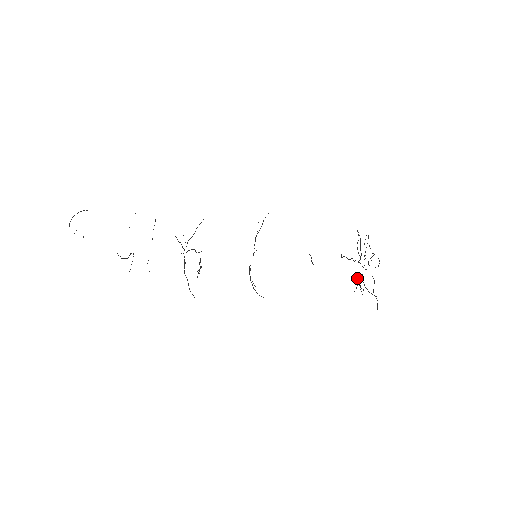
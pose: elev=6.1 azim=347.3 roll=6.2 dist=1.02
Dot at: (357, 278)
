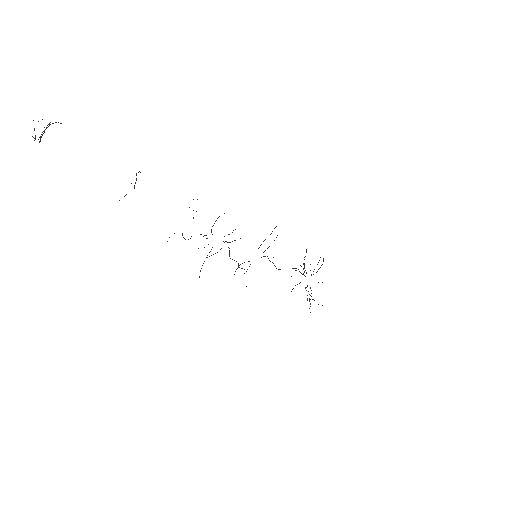
Dot at: (305, 287)
